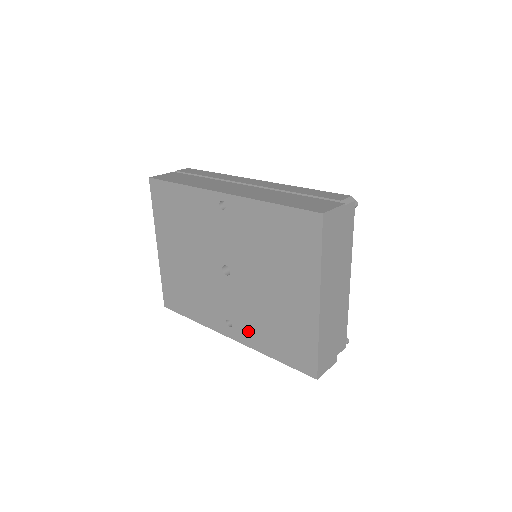
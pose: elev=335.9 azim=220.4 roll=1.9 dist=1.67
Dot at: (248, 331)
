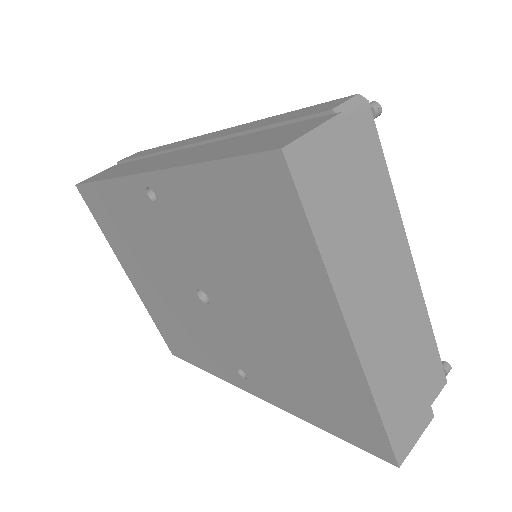
Dot at: (268, 385)
